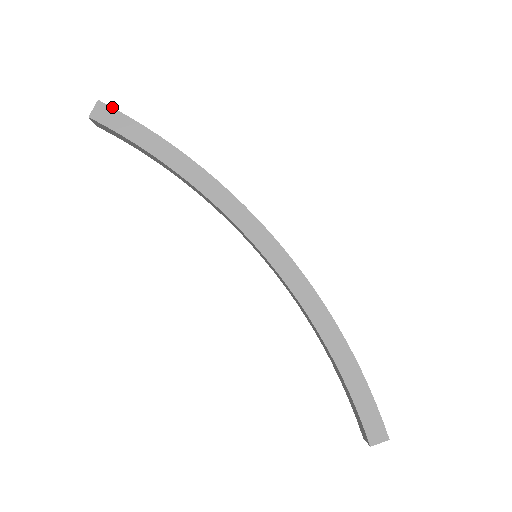
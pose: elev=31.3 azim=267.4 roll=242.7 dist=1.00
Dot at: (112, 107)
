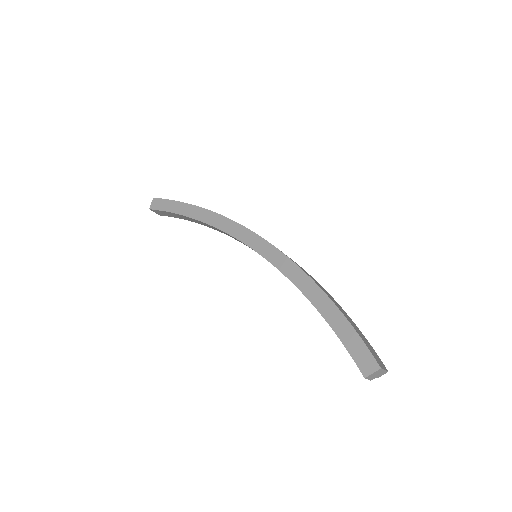
Dot at: (160, 198)
